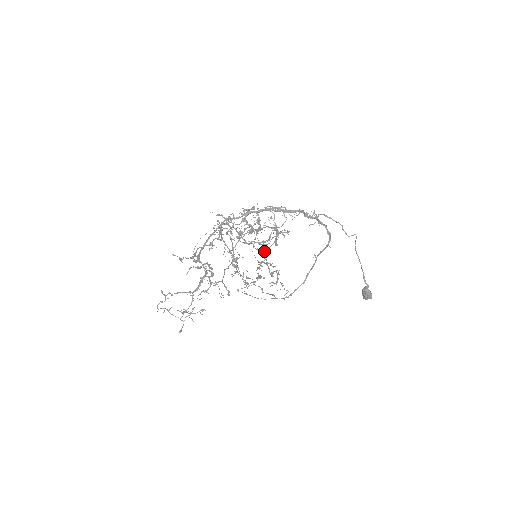
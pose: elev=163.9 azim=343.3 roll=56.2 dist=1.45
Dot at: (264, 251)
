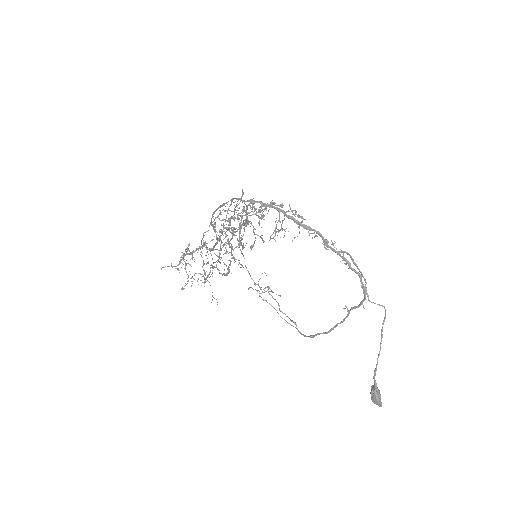
Dot at: occluded
